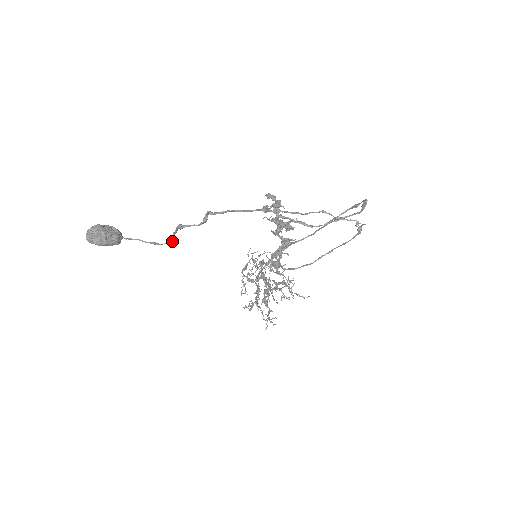
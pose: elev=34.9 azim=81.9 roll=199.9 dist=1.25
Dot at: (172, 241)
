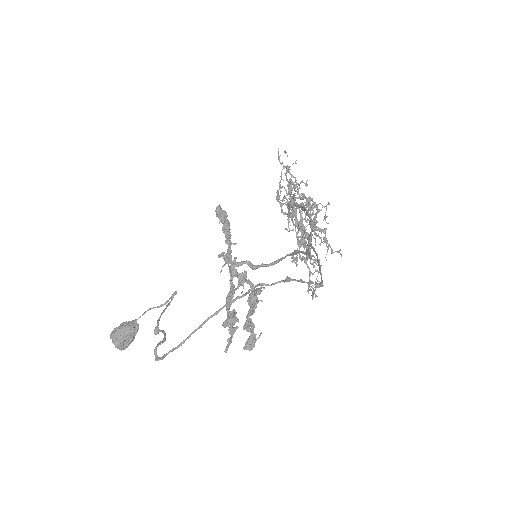
Dot at: (171, 300)
